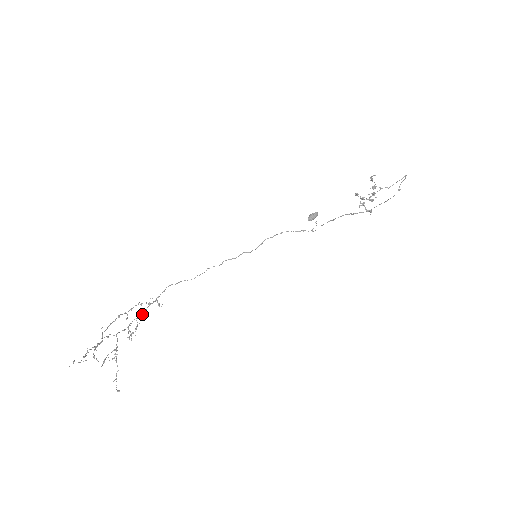
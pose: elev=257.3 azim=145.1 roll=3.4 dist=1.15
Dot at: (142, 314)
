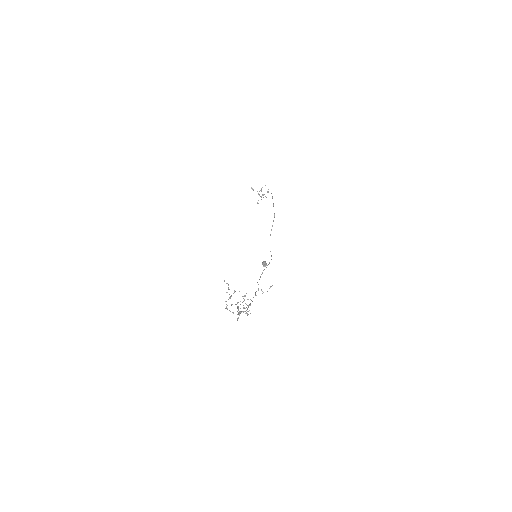
Dot at: (239, 312)
